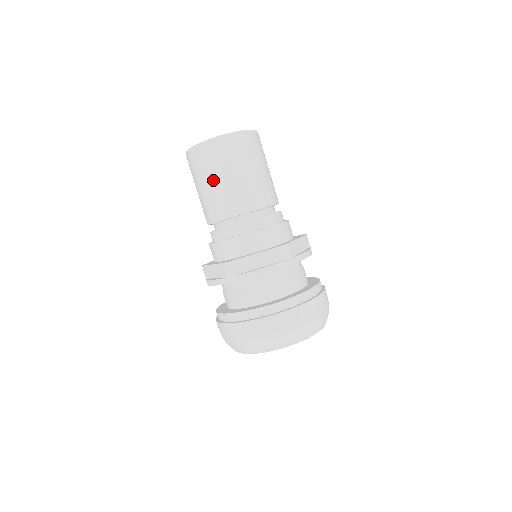
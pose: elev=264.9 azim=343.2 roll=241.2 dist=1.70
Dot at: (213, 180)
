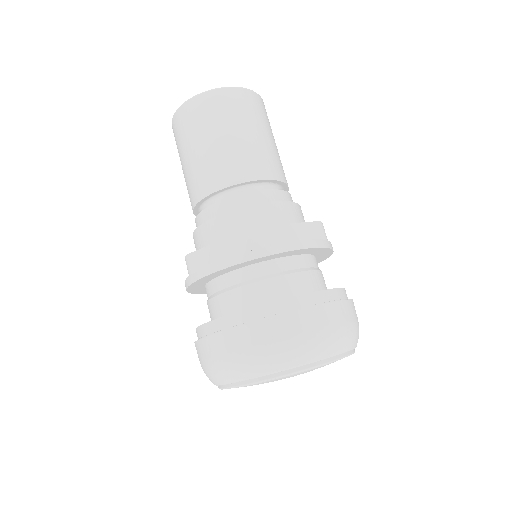
Dot at: (229, 133)
